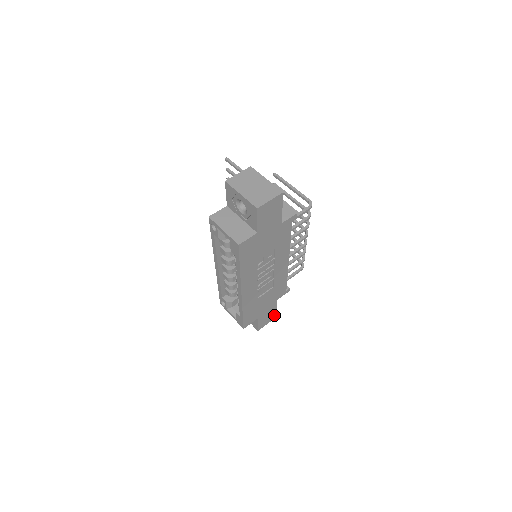
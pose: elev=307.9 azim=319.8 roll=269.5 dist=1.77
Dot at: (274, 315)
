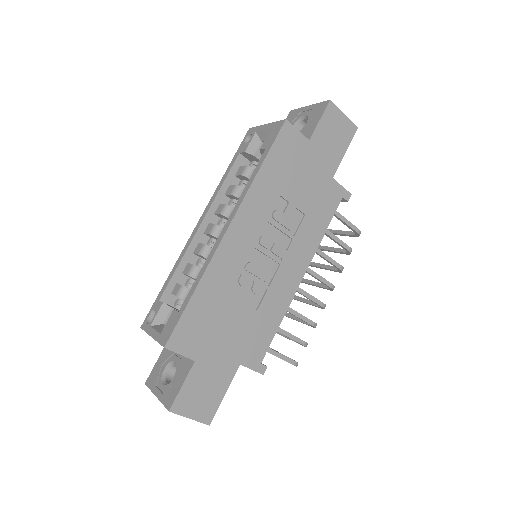
Dot at: (211, 411)
